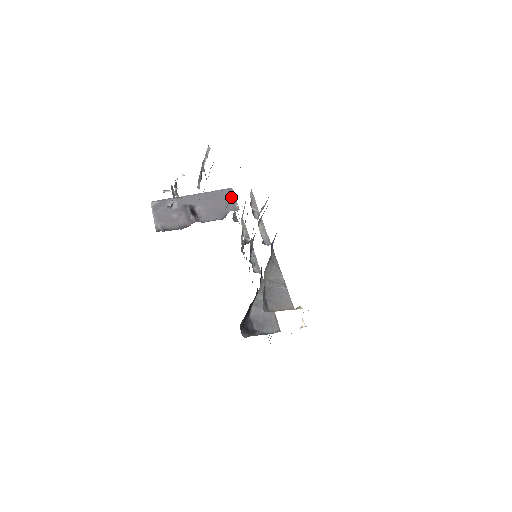
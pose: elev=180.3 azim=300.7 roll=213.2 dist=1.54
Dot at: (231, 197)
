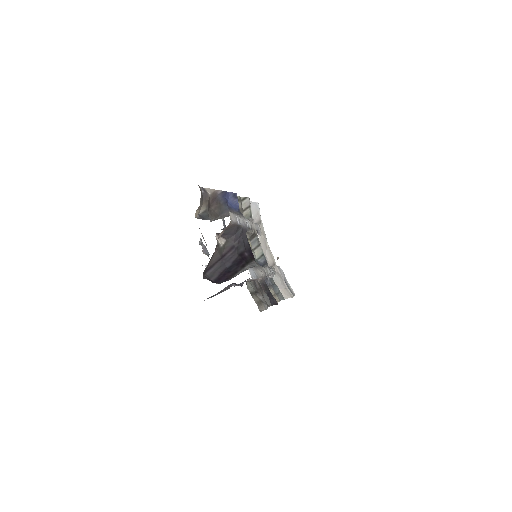
Dot at: occluded
